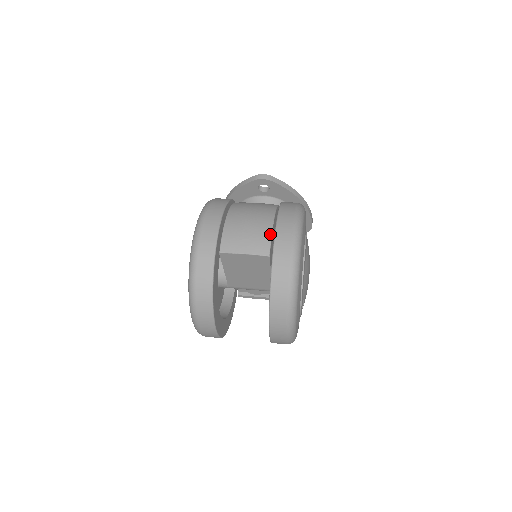
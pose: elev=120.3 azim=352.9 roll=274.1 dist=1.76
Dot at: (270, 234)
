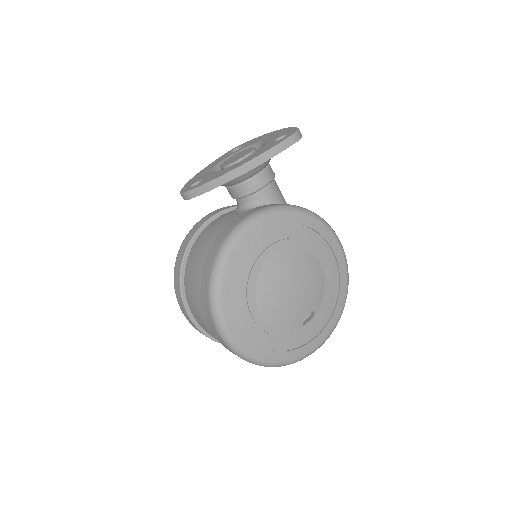
Dot at: occluded
